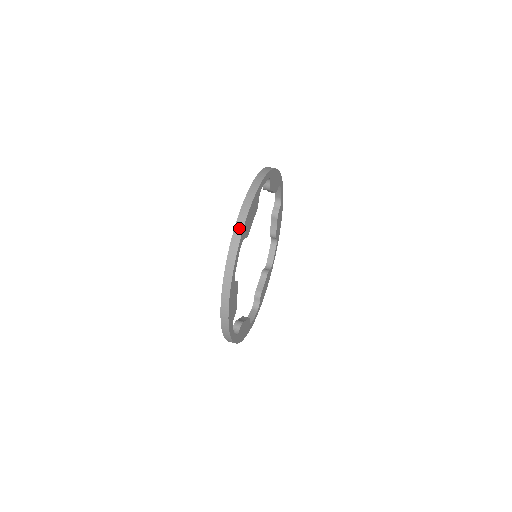
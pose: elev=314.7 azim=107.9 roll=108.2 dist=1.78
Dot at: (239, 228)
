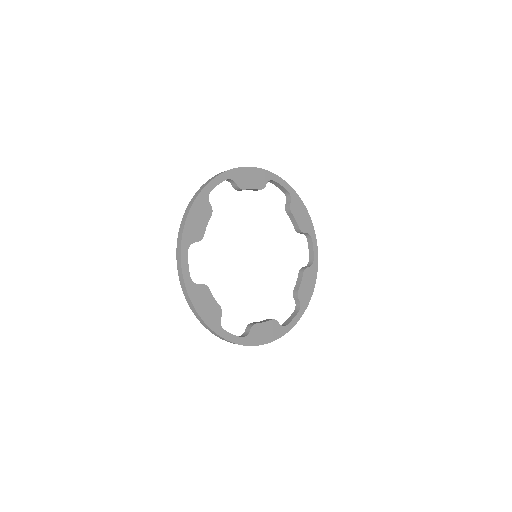
Dot at: (233, 169)
